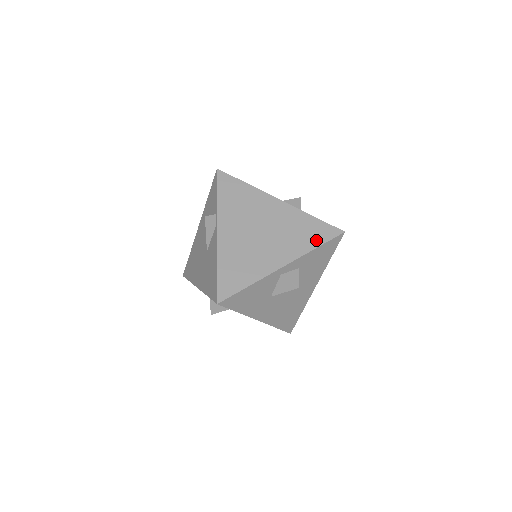
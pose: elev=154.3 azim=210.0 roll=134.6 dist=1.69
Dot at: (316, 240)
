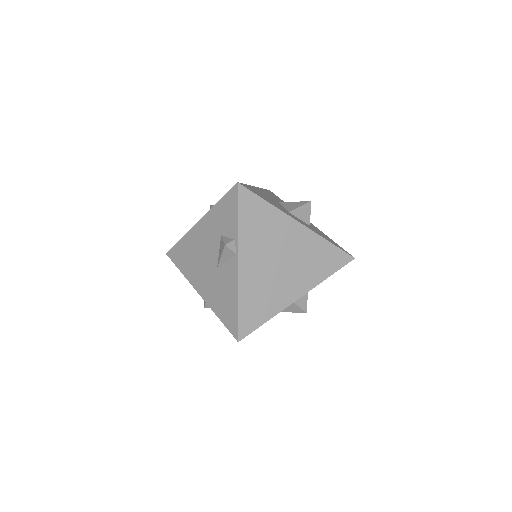
Dot at: (329, 269)
